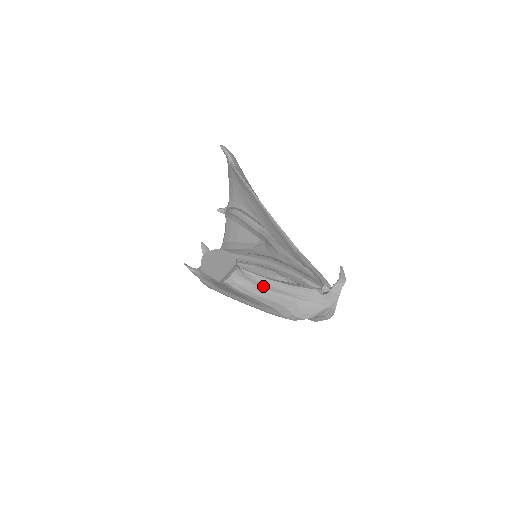
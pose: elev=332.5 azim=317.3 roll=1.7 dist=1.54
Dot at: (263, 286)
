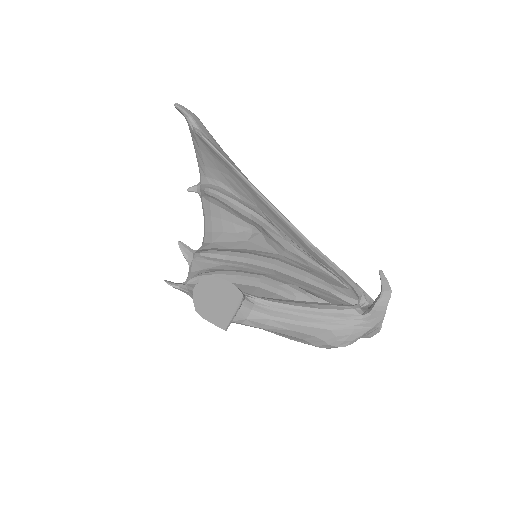
Dot at: (282, 315)
